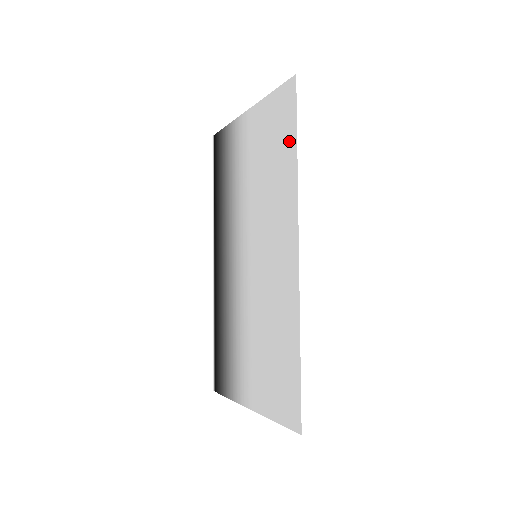
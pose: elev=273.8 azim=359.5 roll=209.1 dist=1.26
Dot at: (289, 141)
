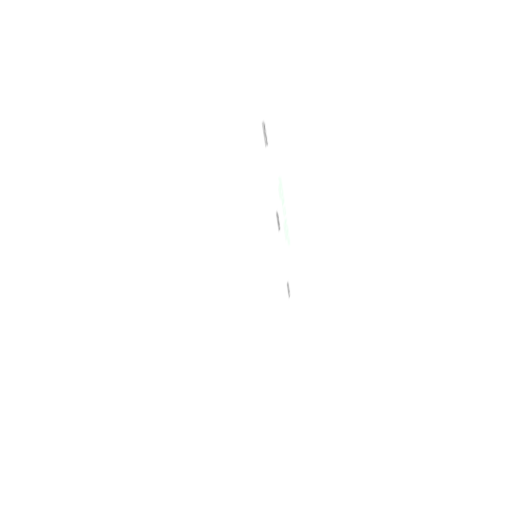
Dot at: occluded
